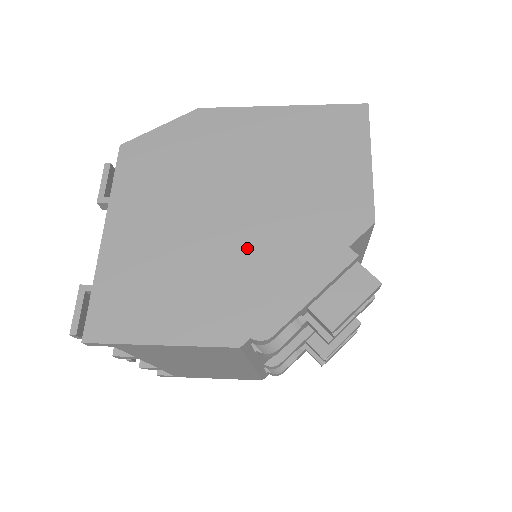
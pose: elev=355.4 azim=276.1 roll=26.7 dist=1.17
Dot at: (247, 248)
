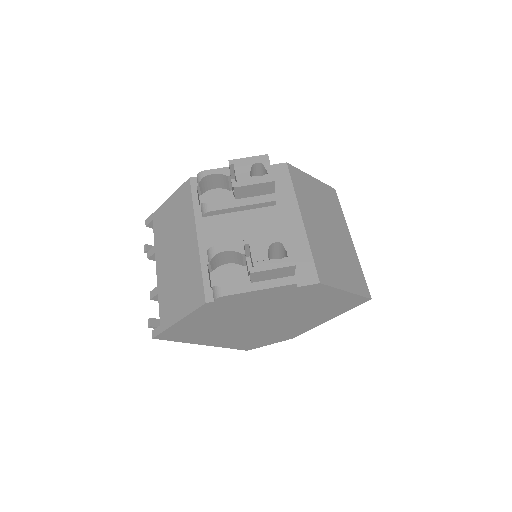
Dot at: occluded
